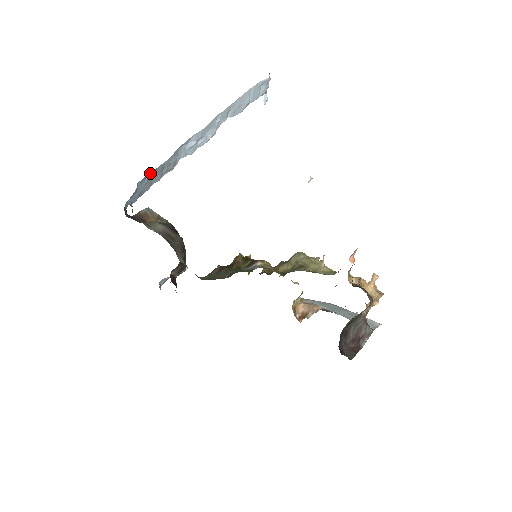
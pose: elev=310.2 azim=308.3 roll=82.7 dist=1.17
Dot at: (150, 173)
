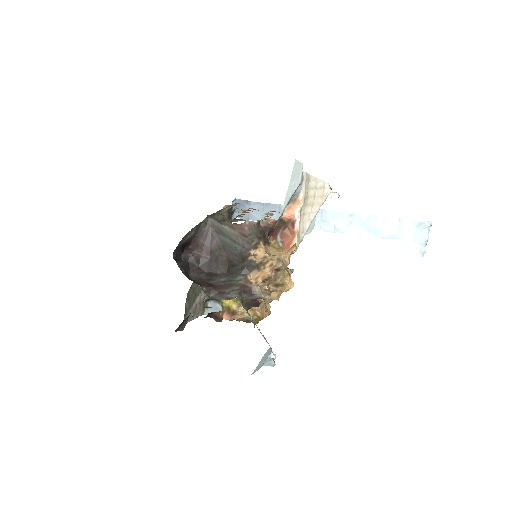
Dot at: (265, 204)
